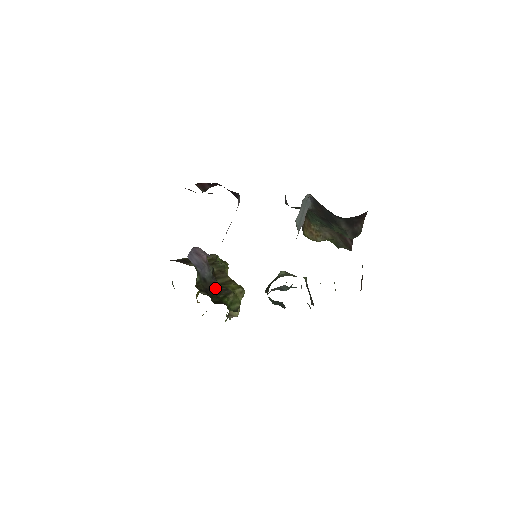
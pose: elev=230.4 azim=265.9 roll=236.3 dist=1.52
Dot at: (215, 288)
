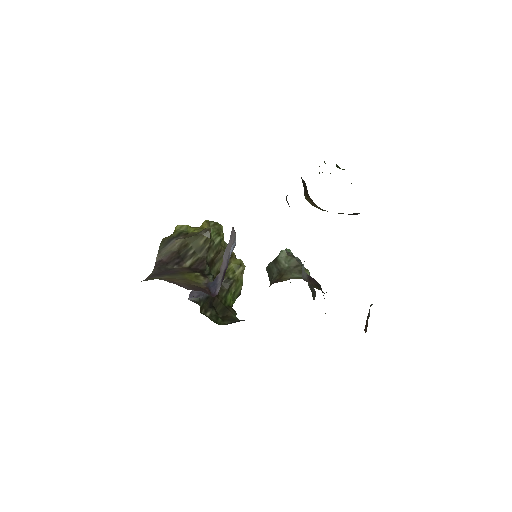
Dot at: occluded
